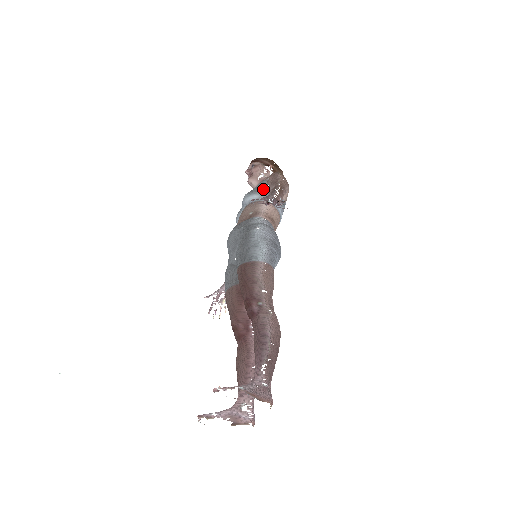
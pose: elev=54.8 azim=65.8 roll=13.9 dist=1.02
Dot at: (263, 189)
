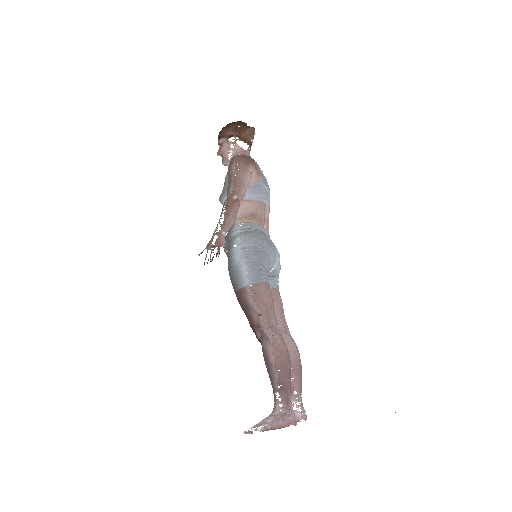
Dot at: occluded
